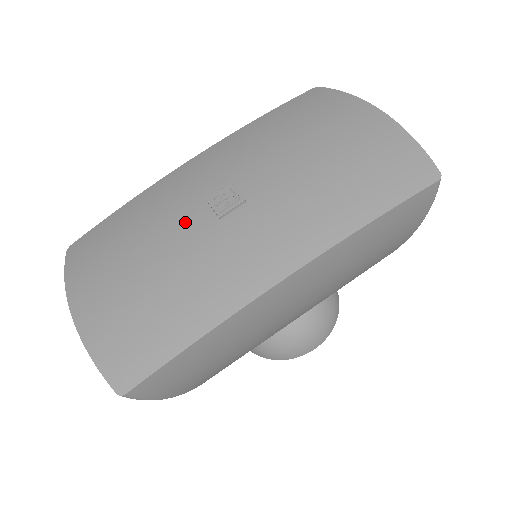
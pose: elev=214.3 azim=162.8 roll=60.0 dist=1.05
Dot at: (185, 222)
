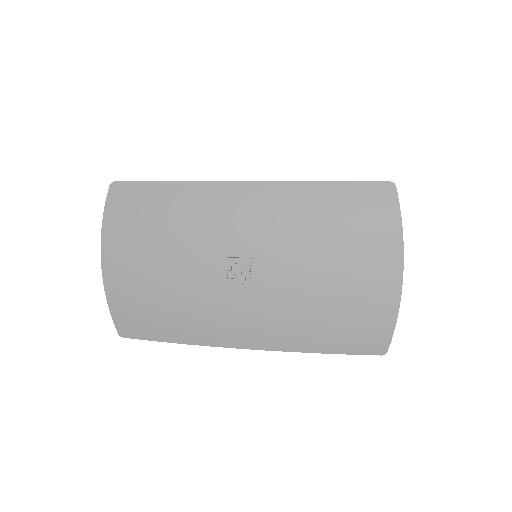
Dot at: (204, 262)
